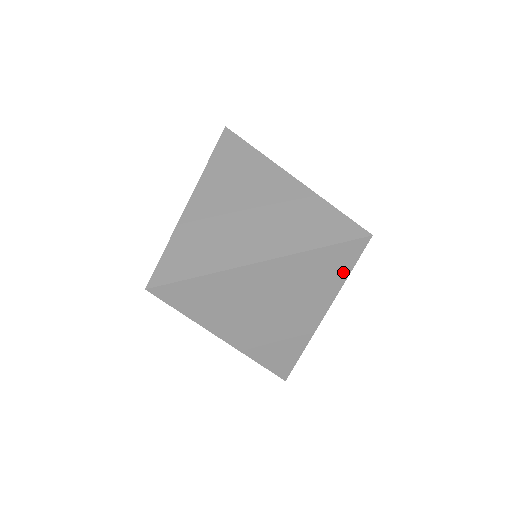
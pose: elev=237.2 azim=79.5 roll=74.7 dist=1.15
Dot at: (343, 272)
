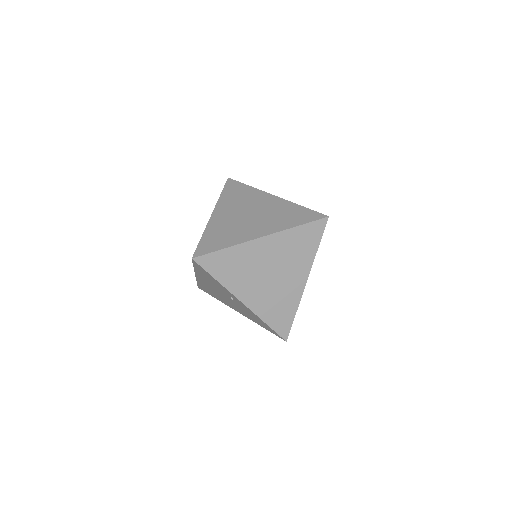
Dot at: (315, 244)
